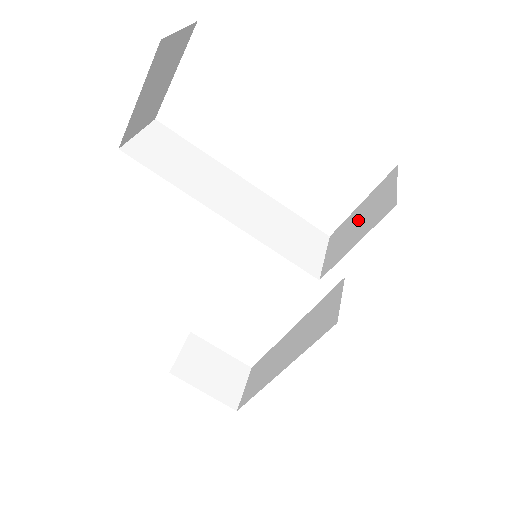
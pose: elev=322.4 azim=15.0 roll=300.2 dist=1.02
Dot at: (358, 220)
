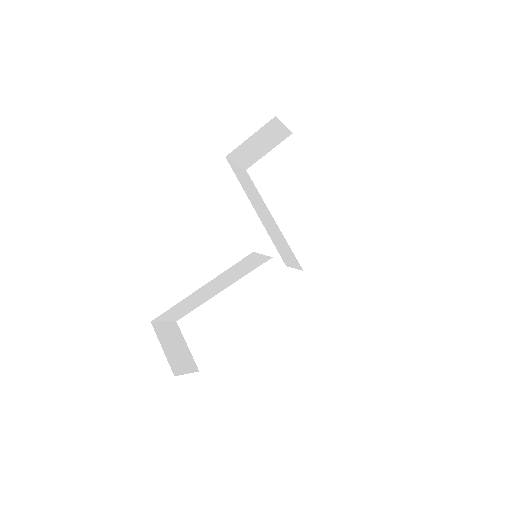
Dot at: occluded
